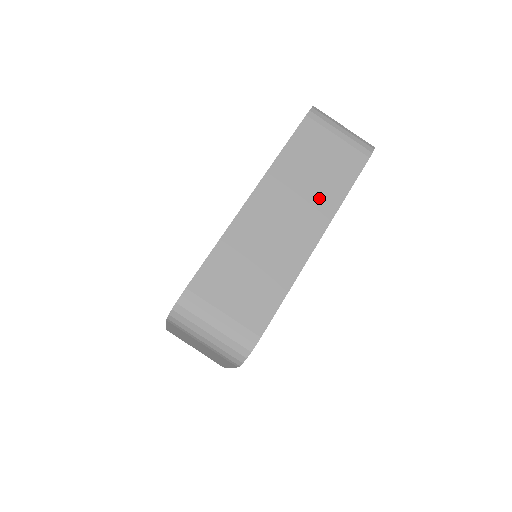
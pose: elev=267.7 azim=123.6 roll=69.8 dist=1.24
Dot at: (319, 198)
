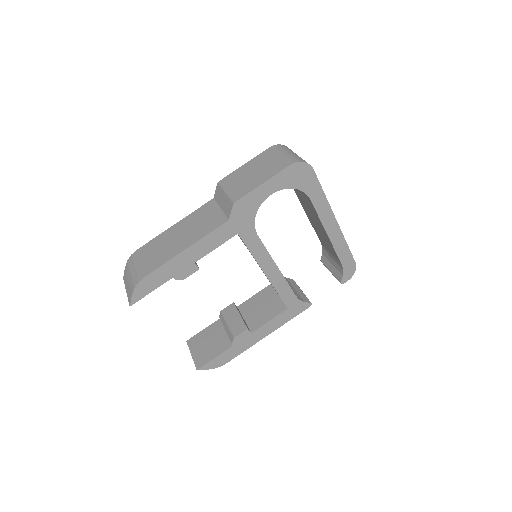
Dot at: occluded
